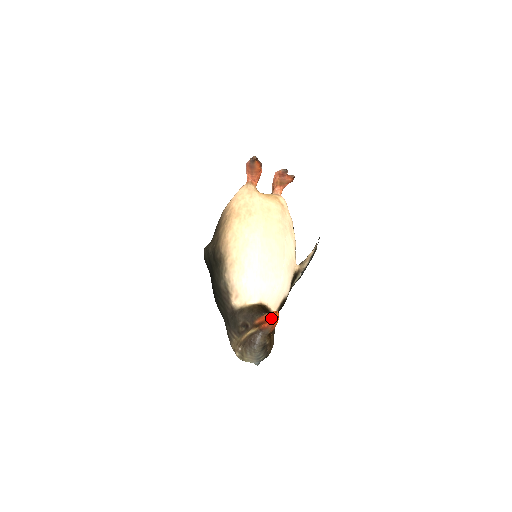
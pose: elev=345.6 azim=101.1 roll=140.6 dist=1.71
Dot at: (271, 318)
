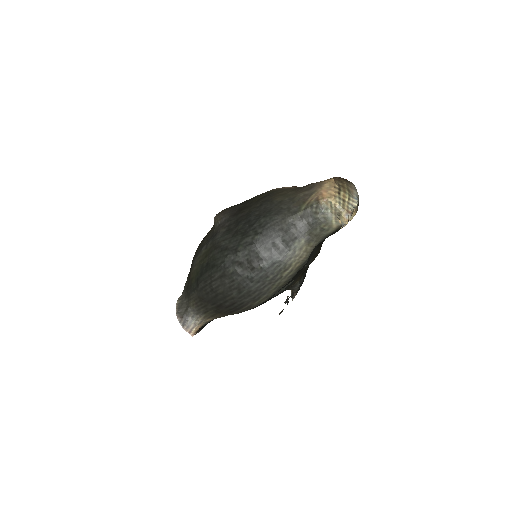
Dot at: occluded
